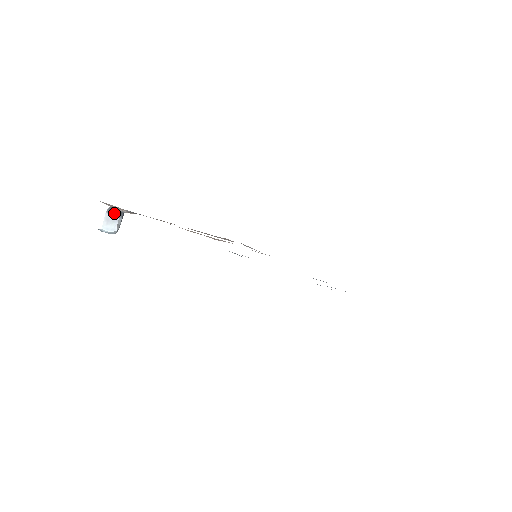
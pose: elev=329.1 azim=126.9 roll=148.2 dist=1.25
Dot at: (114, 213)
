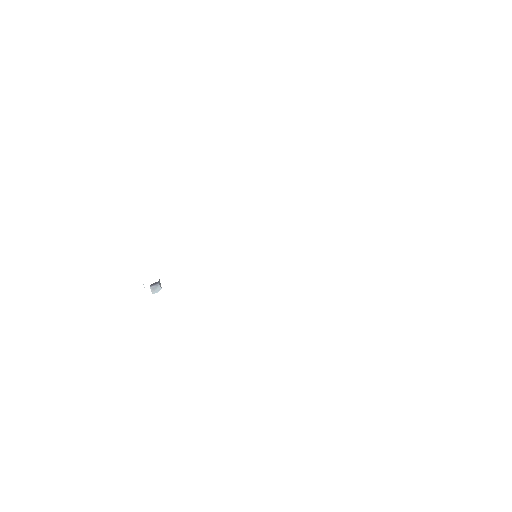
Dot at: (155, 284)
